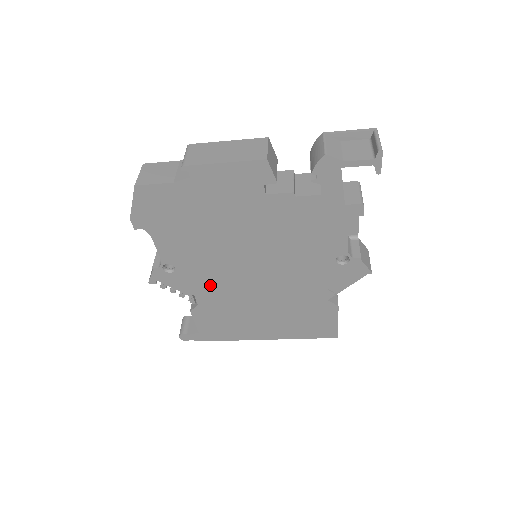
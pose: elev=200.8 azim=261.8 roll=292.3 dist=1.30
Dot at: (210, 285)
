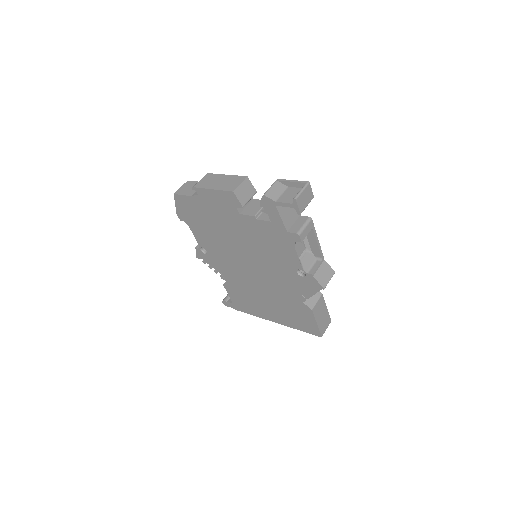
Dot at: (229, 269)
